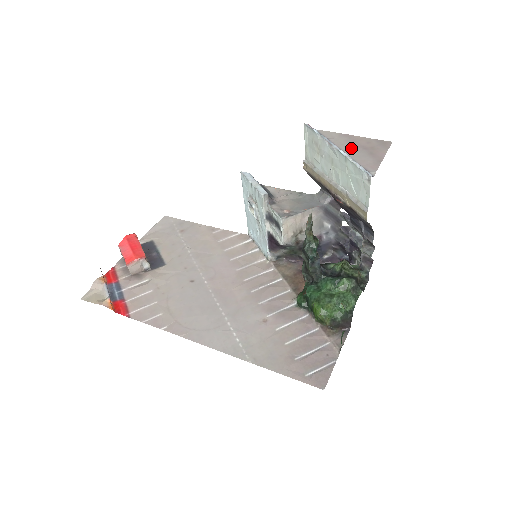
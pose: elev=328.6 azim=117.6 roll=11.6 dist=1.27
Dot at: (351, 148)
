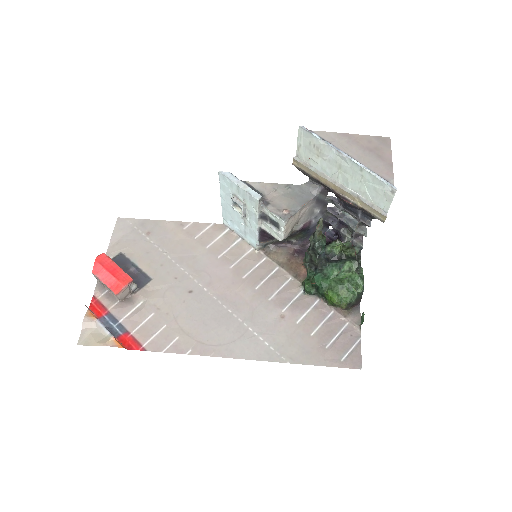
Dot at: (357, 152)
